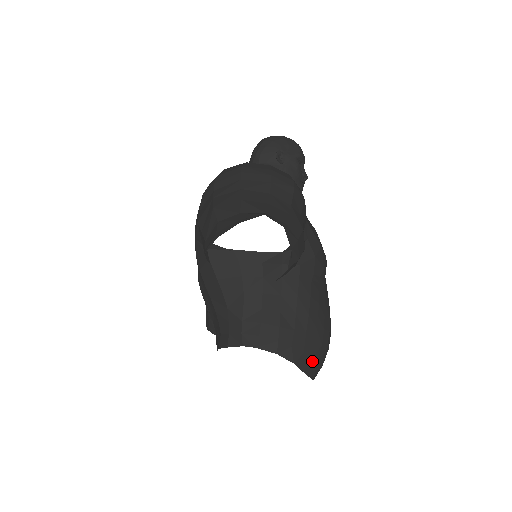
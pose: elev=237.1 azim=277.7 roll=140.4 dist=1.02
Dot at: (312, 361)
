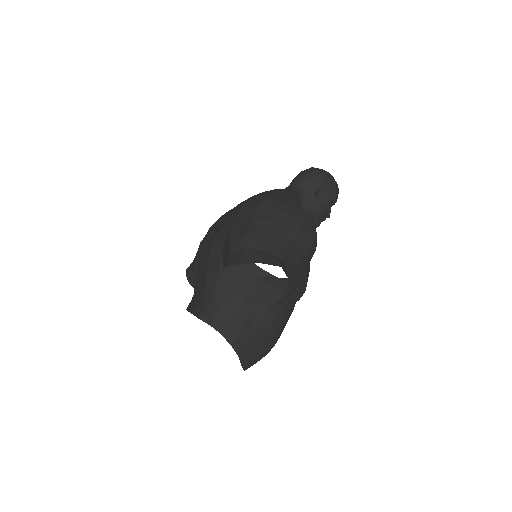
Dot at: (251, 359)
